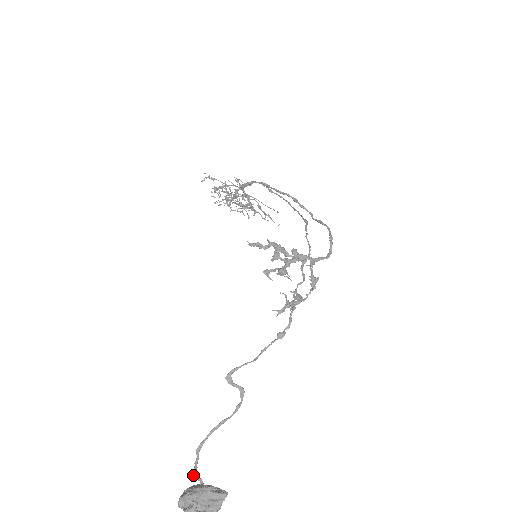
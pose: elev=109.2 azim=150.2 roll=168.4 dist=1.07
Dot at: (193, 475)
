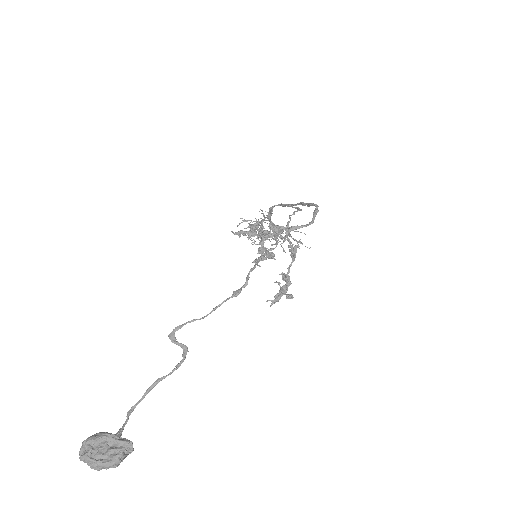
Dot at: occluded
